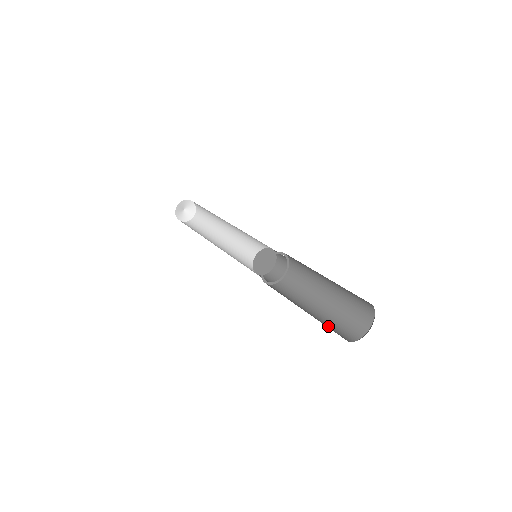
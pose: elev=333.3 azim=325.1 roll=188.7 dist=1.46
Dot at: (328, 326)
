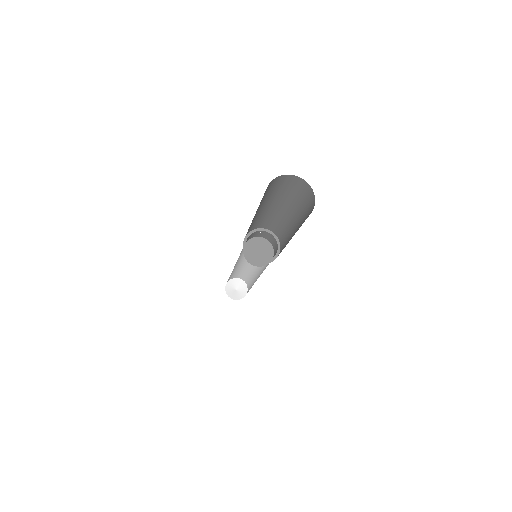
Dot at: occluded
